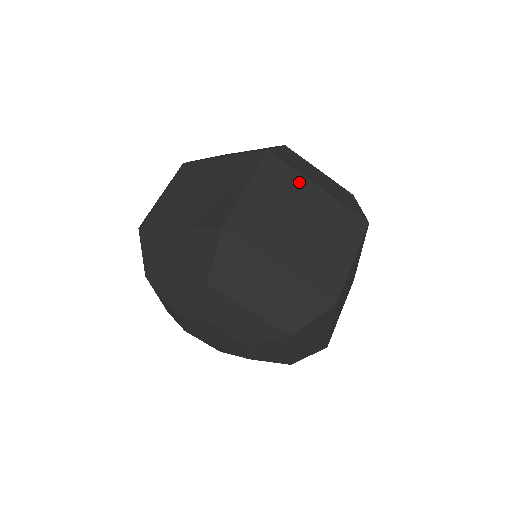
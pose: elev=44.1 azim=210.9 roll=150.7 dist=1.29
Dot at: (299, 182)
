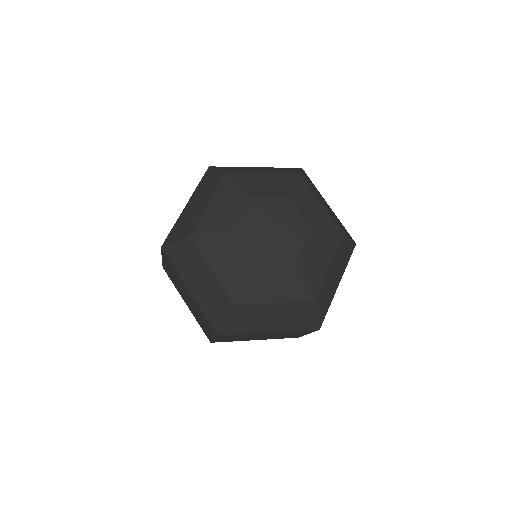
Dot at: occluded
